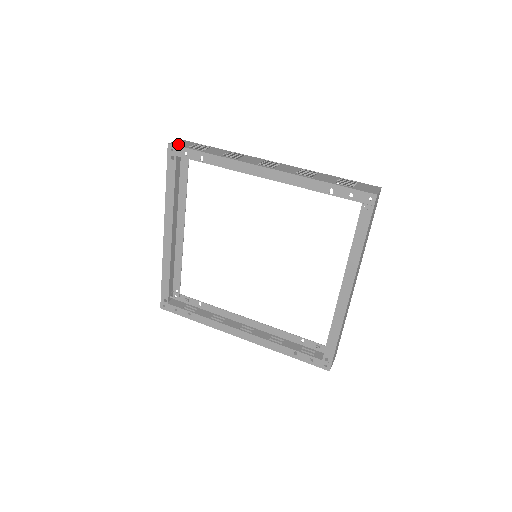
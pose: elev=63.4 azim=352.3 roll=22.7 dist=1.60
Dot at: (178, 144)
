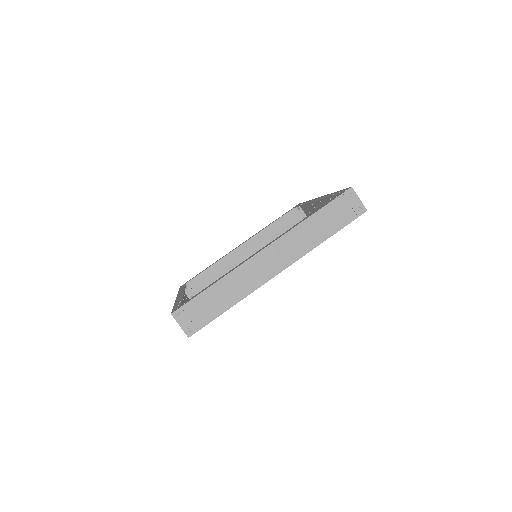
Dot at: occluded
